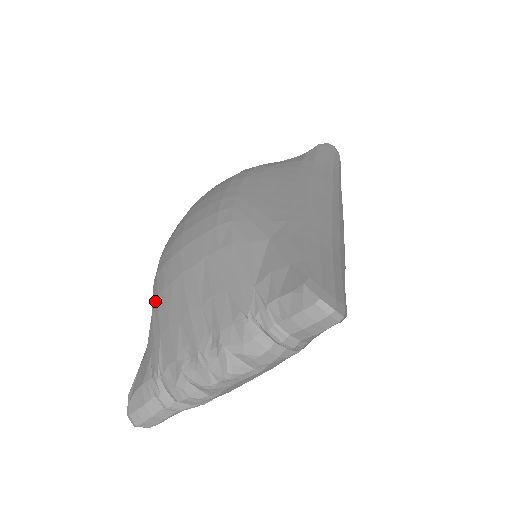
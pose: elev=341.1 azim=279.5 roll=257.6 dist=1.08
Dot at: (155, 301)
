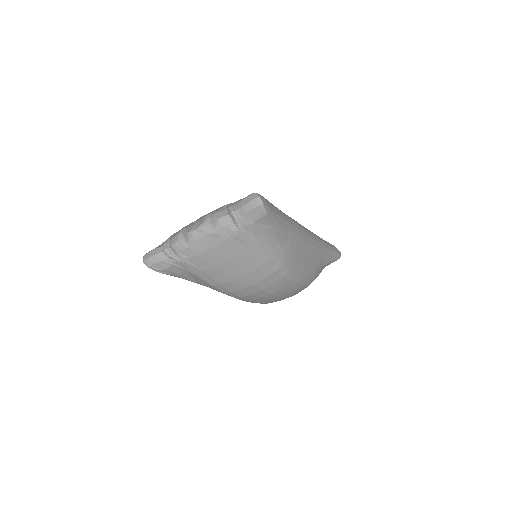
Dot at: occluded
